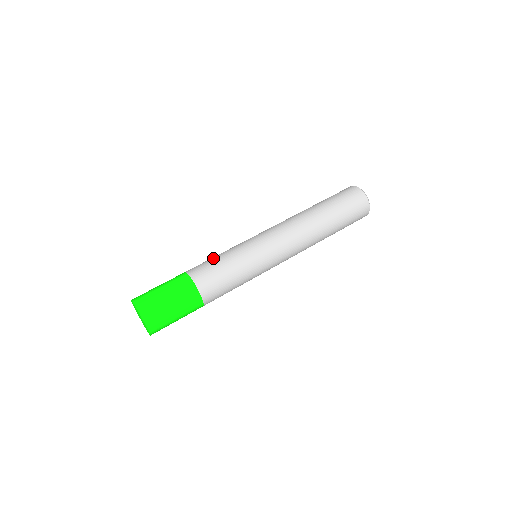
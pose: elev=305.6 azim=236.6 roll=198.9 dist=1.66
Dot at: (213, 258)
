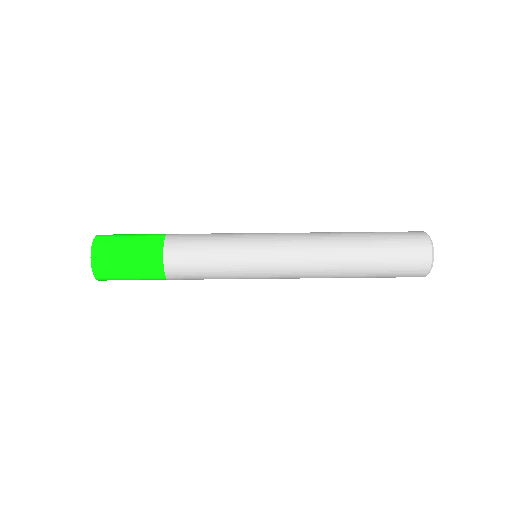
Dot at: (201, 260)
